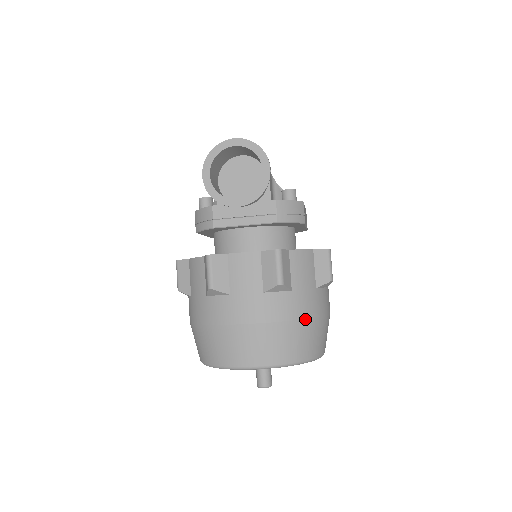
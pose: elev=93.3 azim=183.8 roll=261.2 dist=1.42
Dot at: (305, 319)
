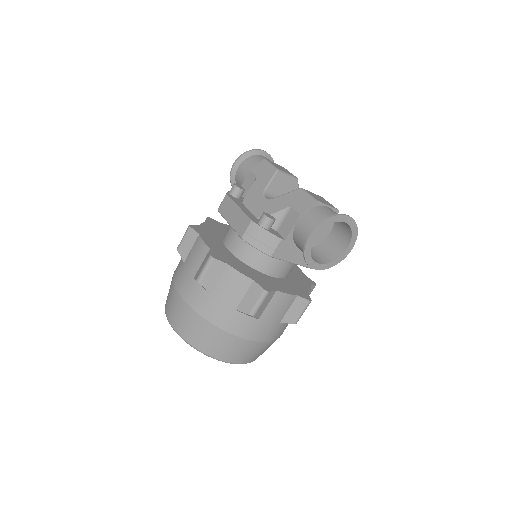
Dot at: occluded
